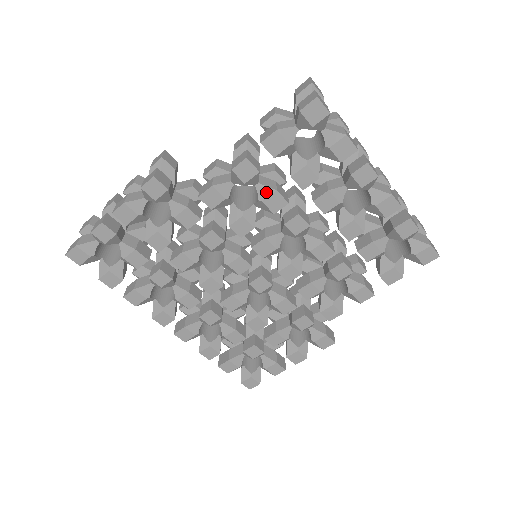
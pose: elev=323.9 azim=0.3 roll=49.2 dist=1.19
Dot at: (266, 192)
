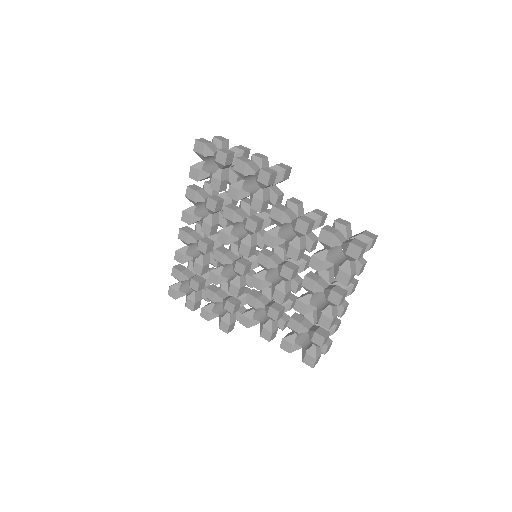
Dot at: (296, 245)
